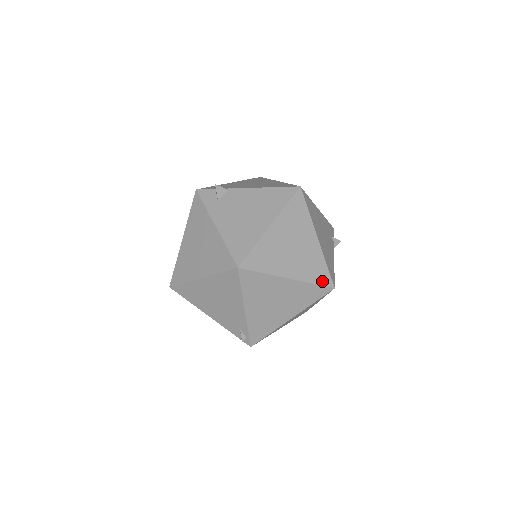
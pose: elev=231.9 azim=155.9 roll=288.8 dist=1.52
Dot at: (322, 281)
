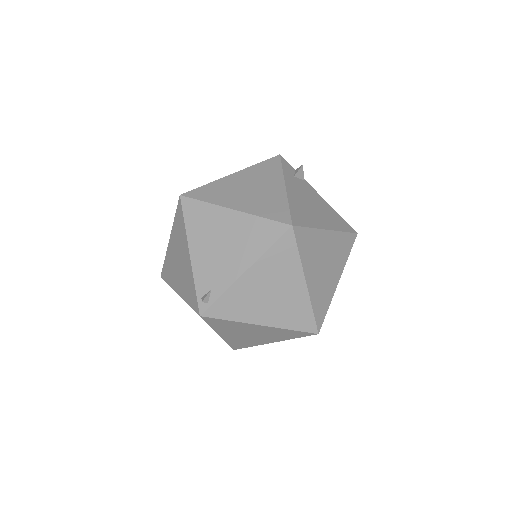
Dot at: (318, 317)
